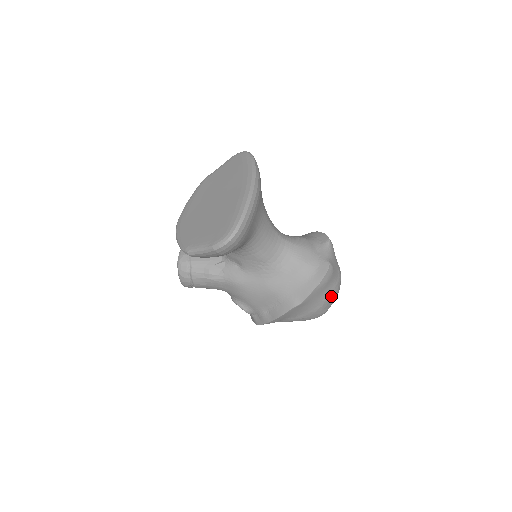
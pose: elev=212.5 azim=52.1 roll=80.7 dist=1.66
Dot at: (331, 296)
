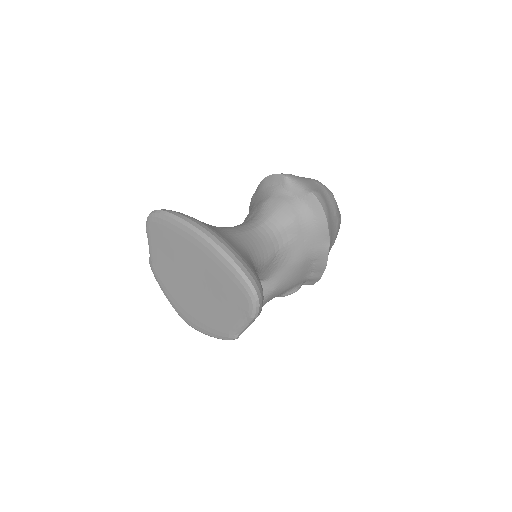
Dot at: (335, 205)
